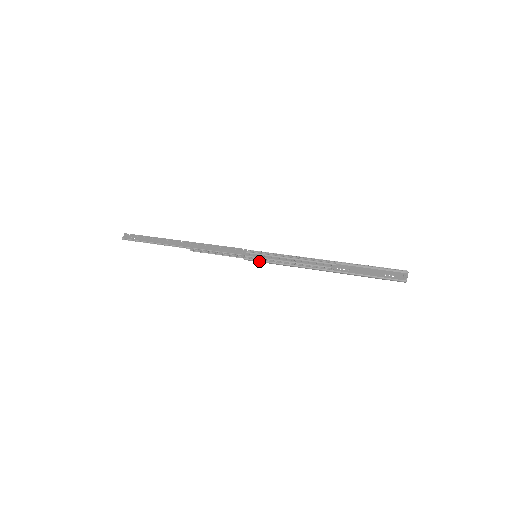
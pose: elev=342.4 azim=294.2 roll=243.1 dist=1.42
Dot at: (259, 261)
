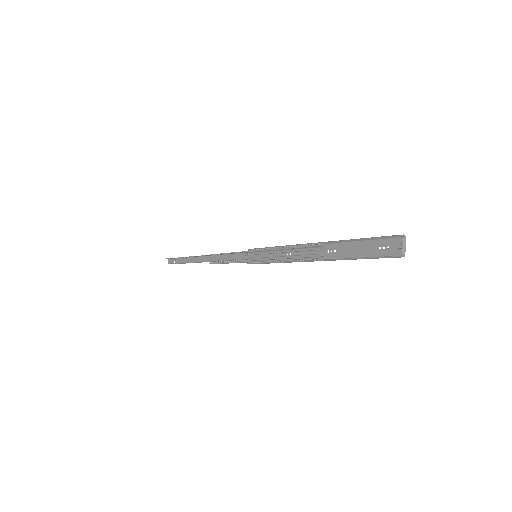
Dot at: occluded
